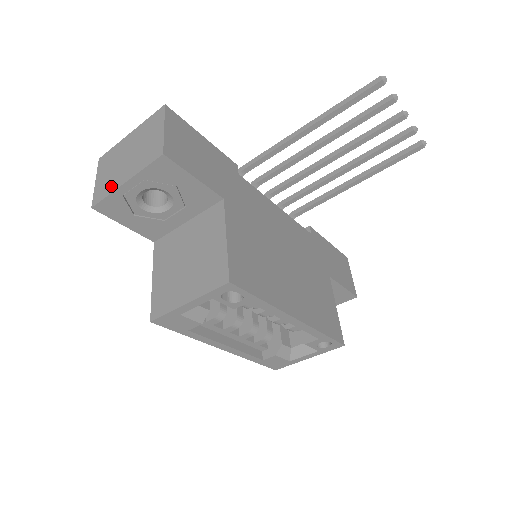
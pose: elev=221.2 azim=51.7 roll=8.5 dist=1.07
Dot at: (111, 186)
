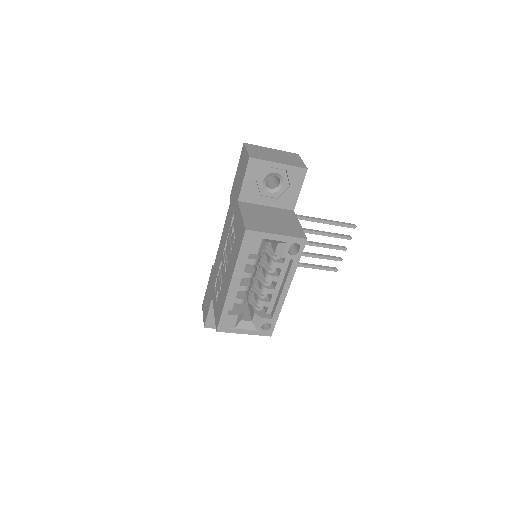
Dot at: (266, 158)
